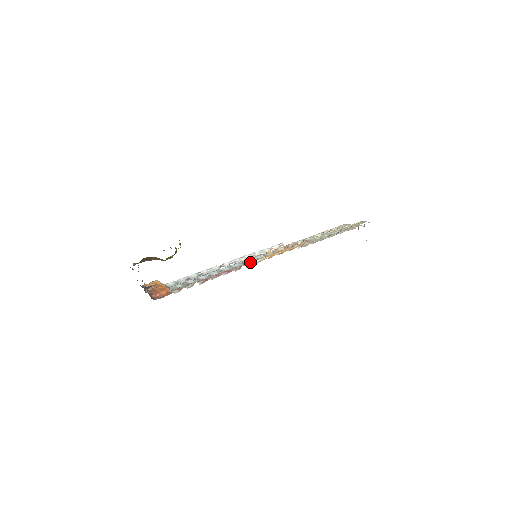
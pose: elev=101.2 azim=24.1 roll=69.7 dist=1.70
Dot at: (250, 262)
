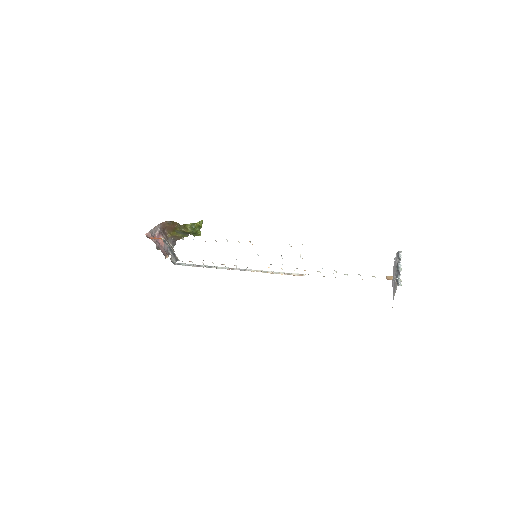
Dot at: occluded
